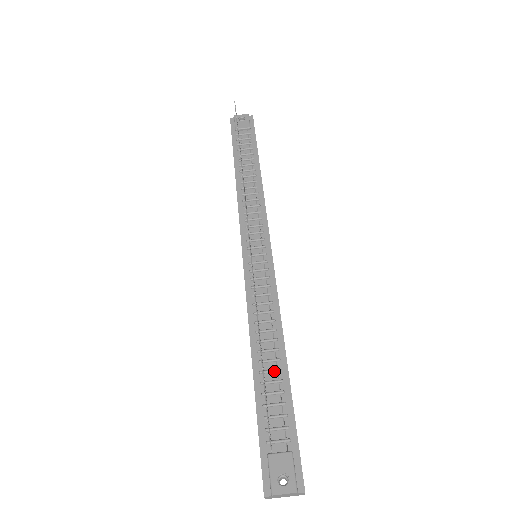
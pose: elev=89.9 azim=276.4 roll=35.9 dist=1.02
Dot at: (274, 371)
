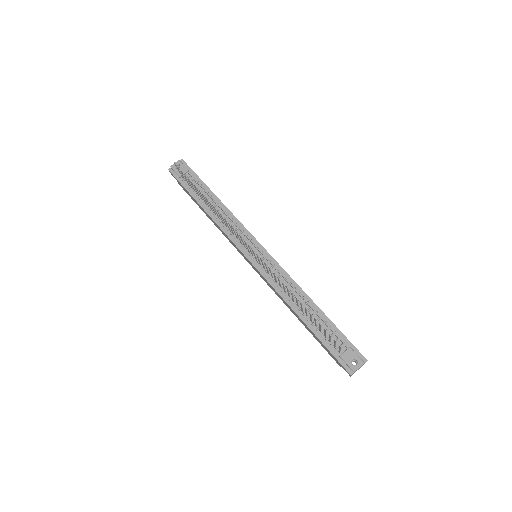
Dot at: (314, 315)
